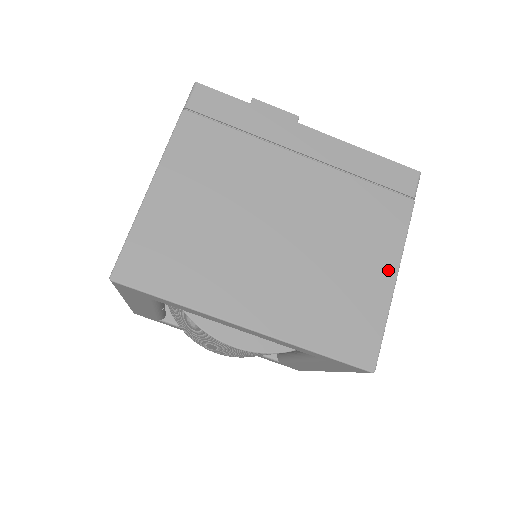
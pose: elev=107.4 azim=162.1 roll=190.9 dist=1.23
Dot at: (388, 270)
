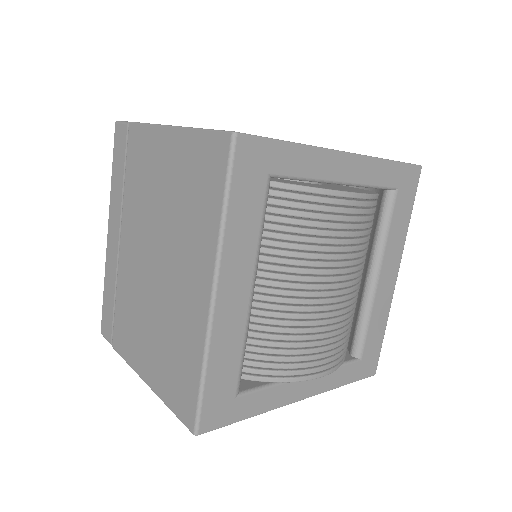
Dot at: occluded
